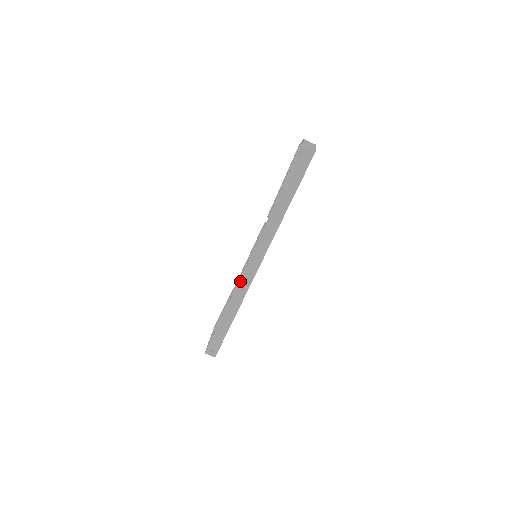
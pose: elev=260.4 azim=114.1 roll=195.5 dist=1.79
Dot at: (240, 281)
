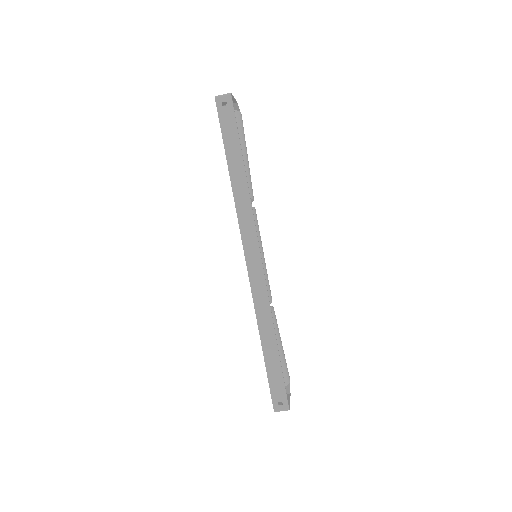
Dot at: (252, 290)
